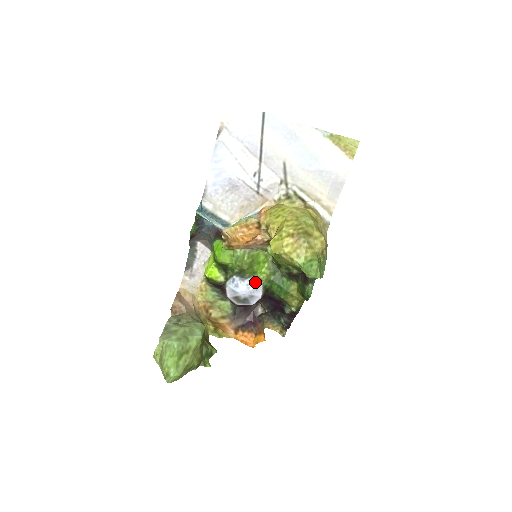
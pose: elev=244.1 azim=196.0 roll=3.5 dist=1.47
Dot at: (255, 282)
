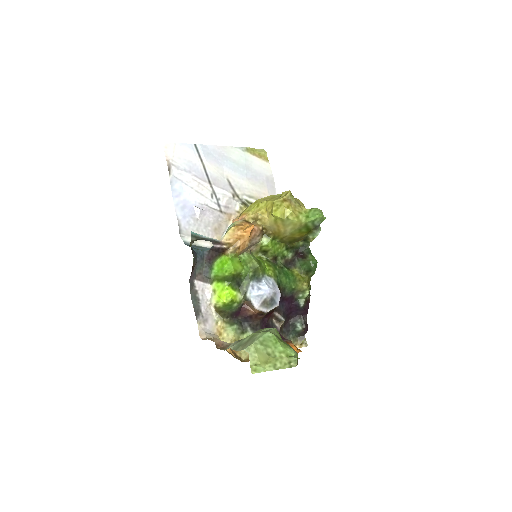
Dot at: (269, 280)
